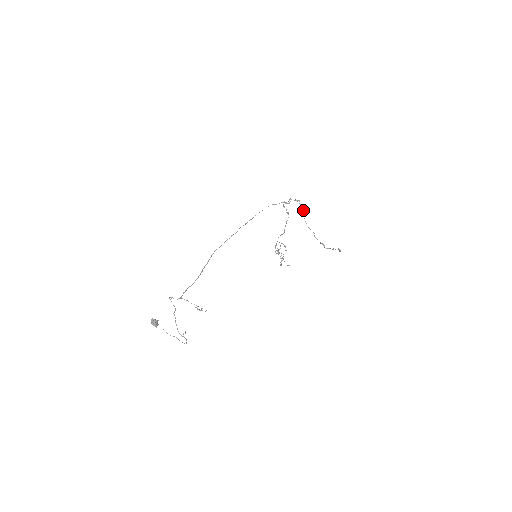
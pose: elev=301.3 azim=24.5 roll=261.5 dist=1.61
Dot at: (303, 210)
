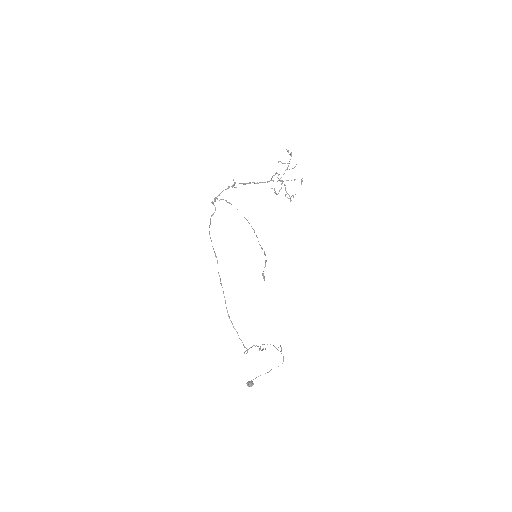
Dot at: occluded
